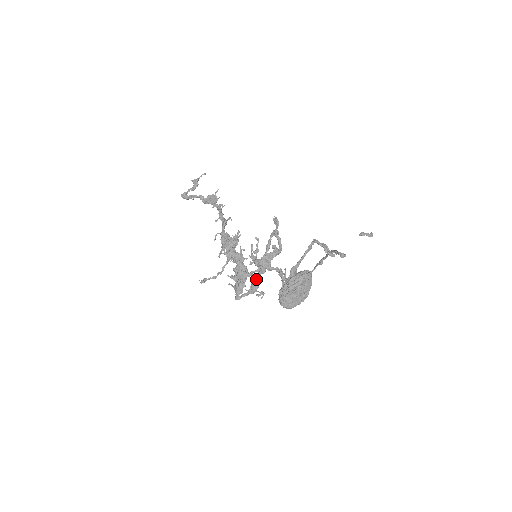
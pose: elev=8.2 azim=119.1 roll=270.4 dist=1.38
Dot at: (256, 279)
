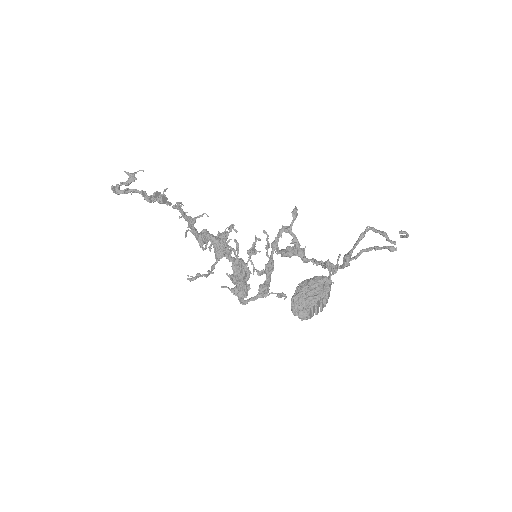
Dot at: (265, 281)
